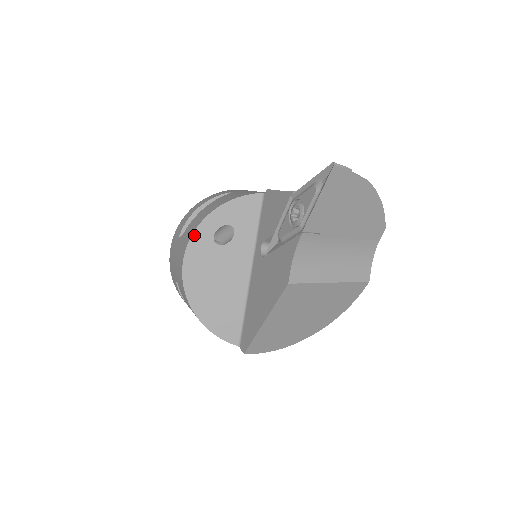
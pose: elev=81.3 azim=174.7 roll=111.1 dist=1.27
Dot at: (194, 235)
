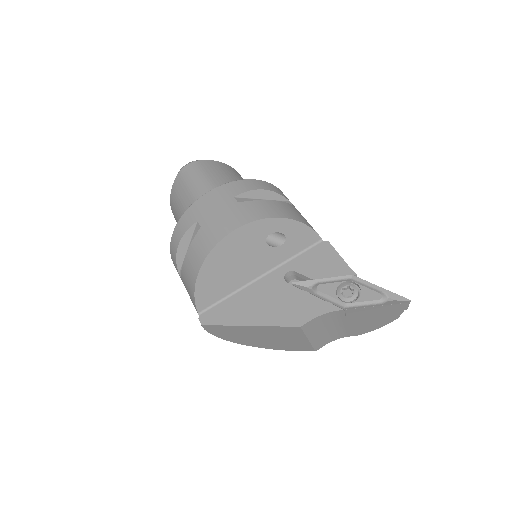
Dot at: (262, 221)
